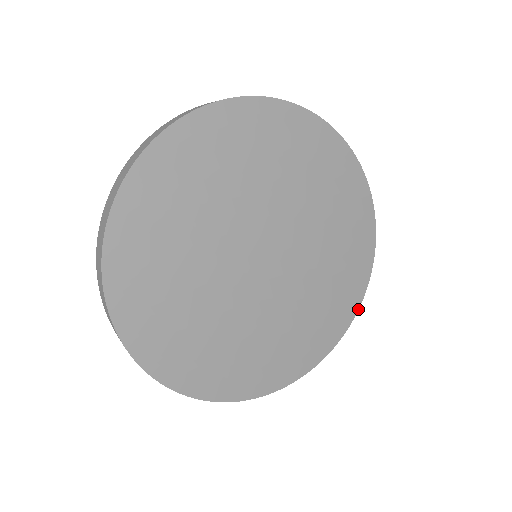
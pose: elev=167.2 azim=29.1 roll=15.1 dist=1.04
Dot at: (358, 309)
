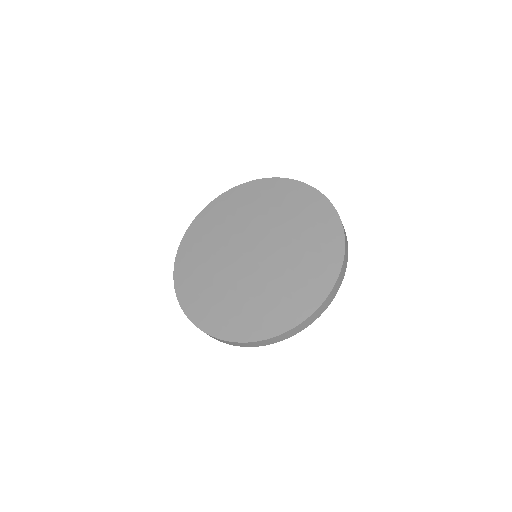
Dot at: (341, 270)
